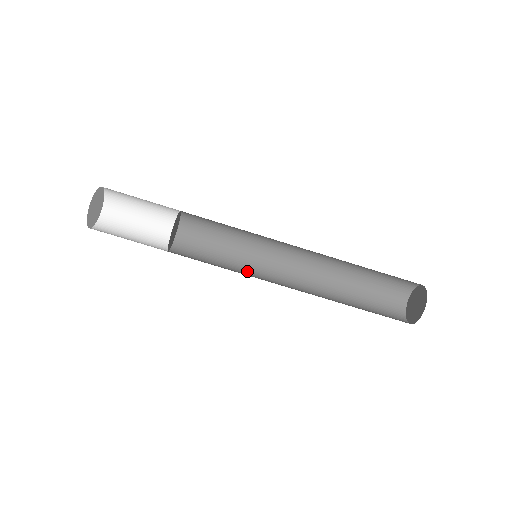
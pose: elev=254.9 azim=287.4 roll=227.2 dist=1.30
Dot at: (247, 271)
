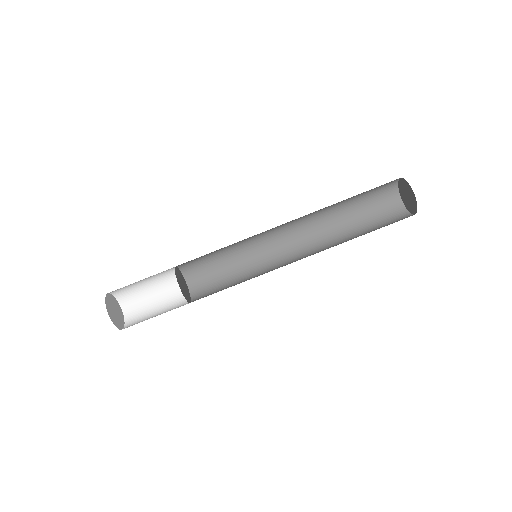
Dot at: (257, 267)
